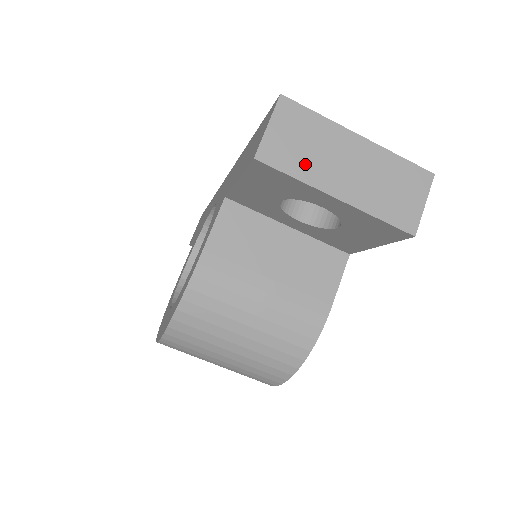
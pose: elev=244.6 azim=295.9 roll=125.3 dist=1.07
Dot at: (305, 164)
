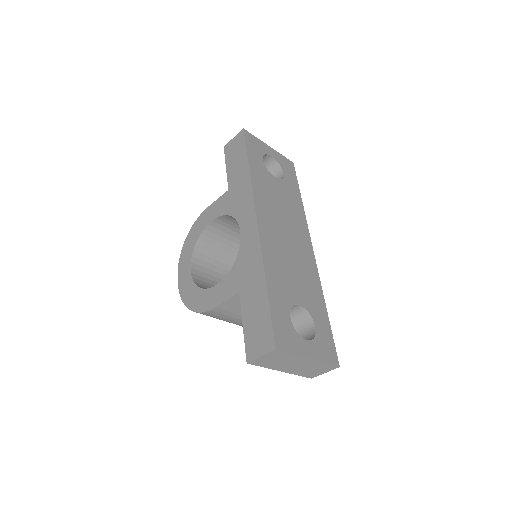
Dot at: (272, 365)
